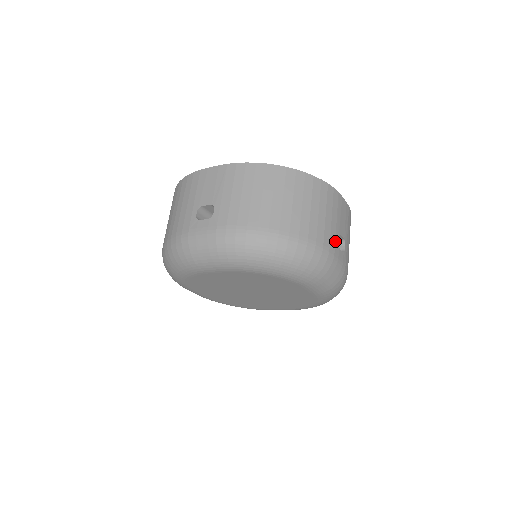
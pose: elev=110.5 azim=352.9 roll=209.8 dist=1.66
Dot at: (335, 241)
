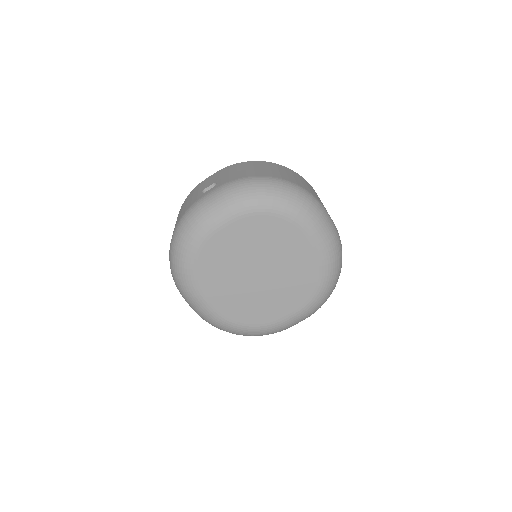
Dot at: (321, 202)
